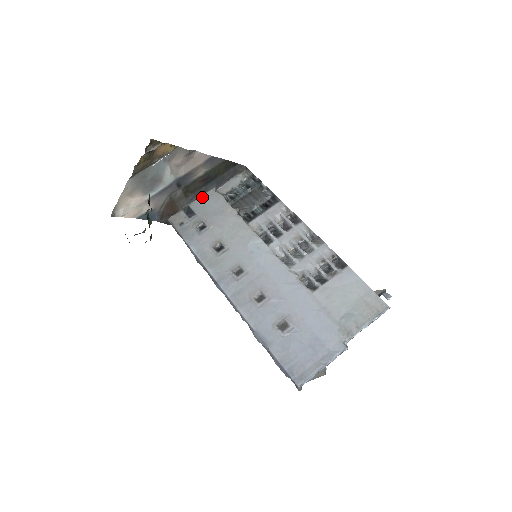
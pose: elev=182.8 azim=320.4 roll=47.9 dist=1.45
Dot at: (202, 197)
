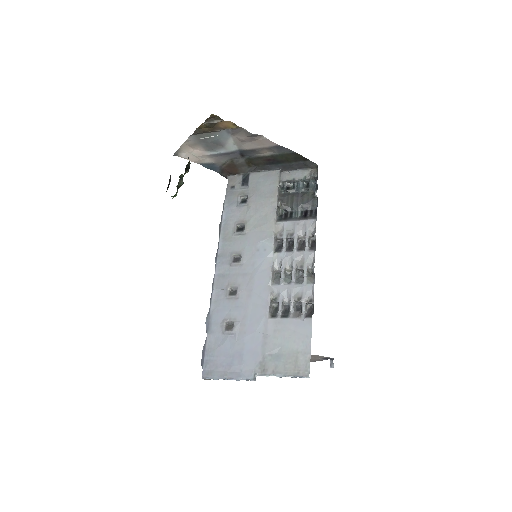
Dot at: (264, 172)
